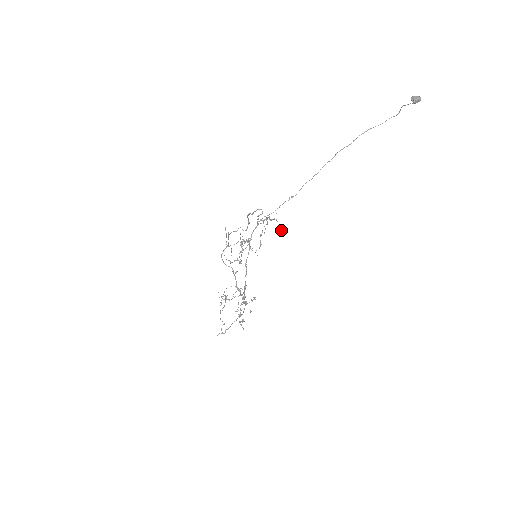
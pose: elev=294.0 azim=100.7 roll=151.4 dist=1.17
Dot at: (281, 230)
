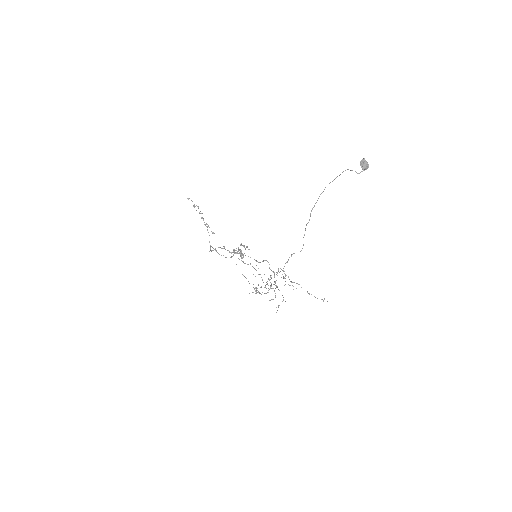
Dot at: occluded
